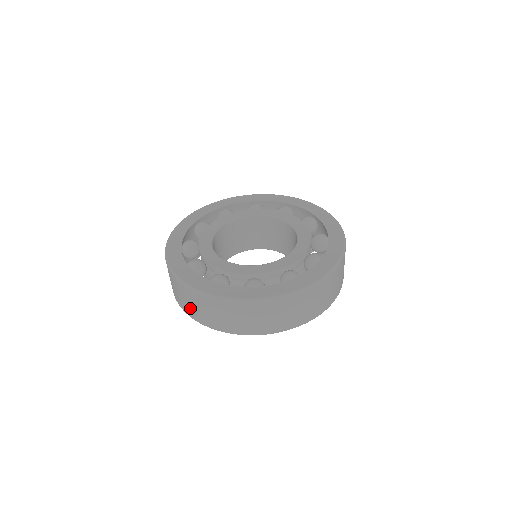
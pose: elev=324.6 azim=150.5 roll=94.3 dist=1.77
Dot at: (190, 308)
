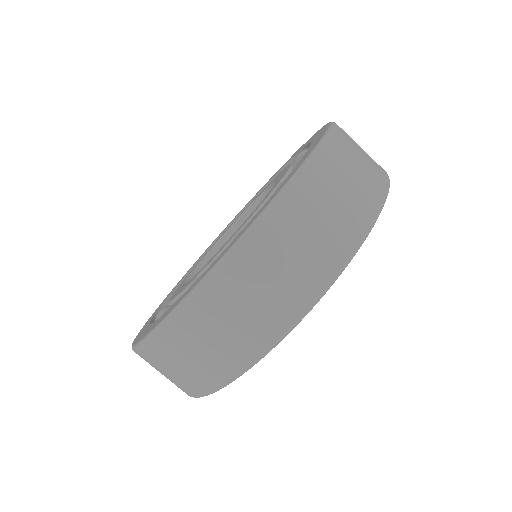
Dot at: occluded
